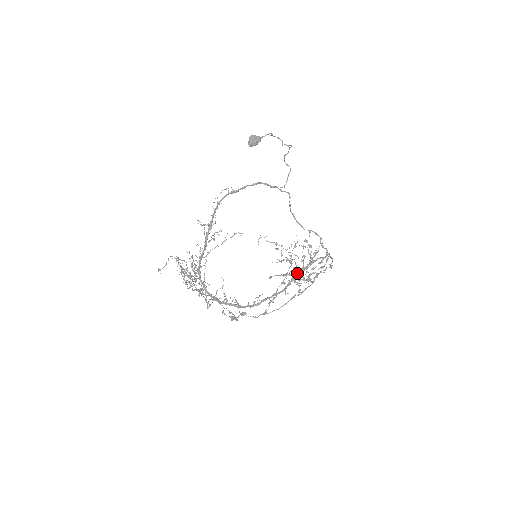
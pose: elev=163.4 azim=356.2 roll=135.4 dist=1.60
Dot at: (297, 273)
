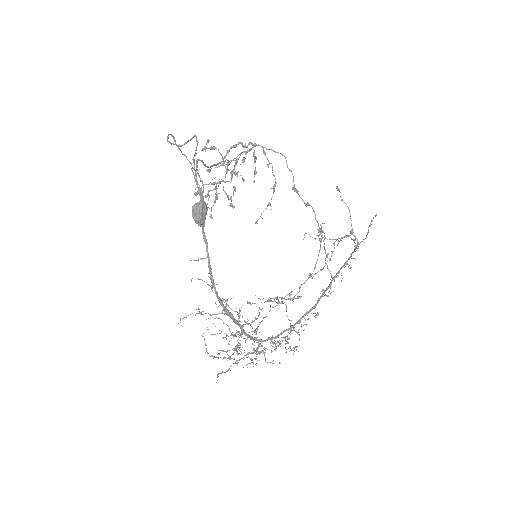
Dot at: (234, 187)
